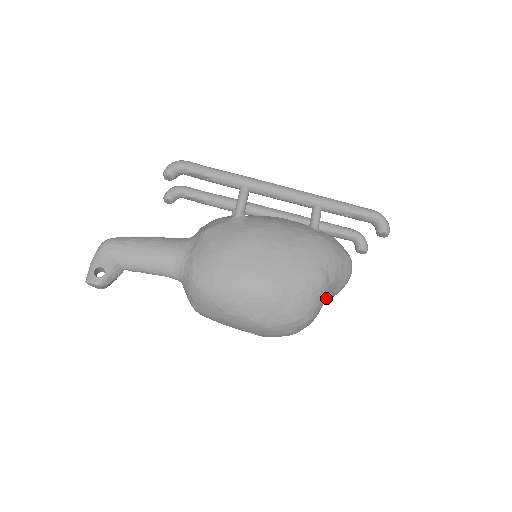
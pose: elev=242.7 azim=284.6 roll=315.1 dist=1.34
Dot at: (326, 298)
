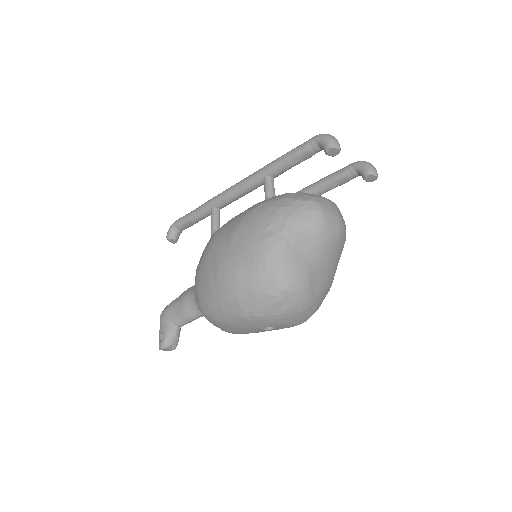
Dot at: (303, 255)
